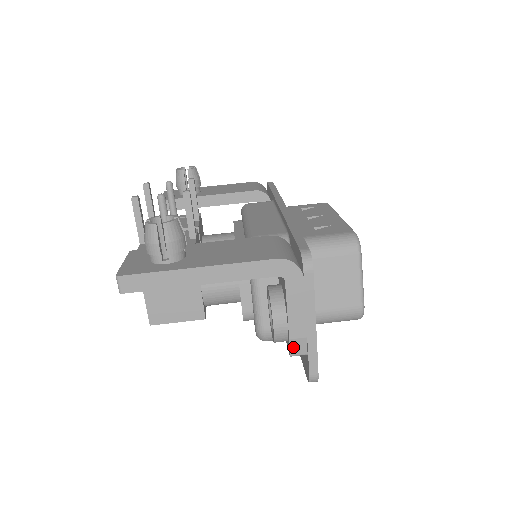
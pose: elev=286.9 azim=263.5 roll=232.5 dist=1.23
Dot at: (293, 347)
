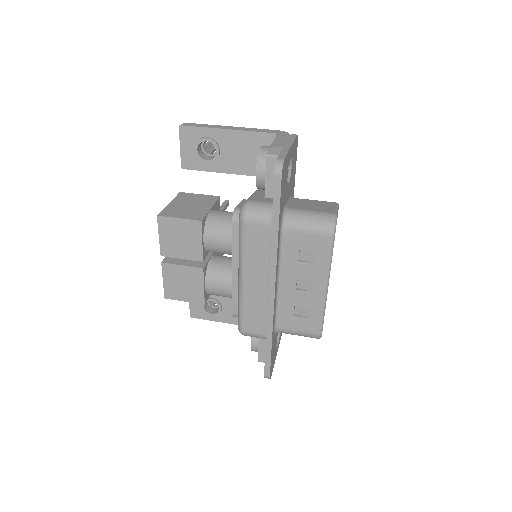
Dot at: (271, 150)
